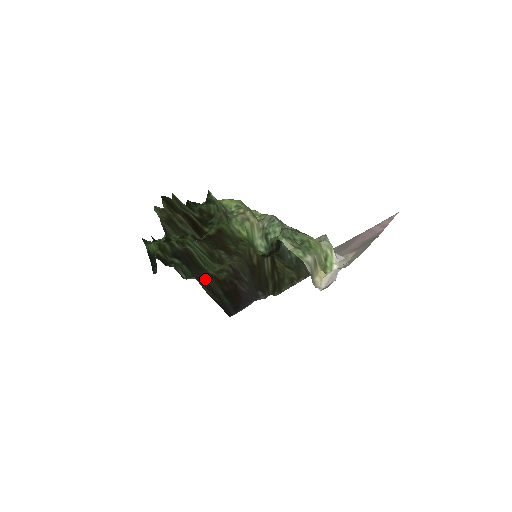
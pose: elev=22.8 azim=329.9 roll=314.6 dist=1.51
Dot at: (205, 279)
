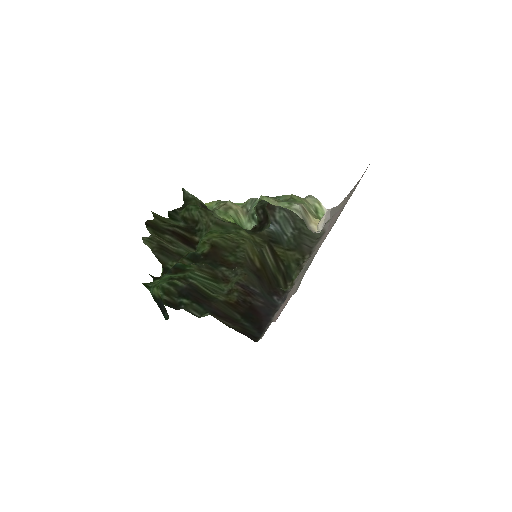
Dot at: (218, 309)
